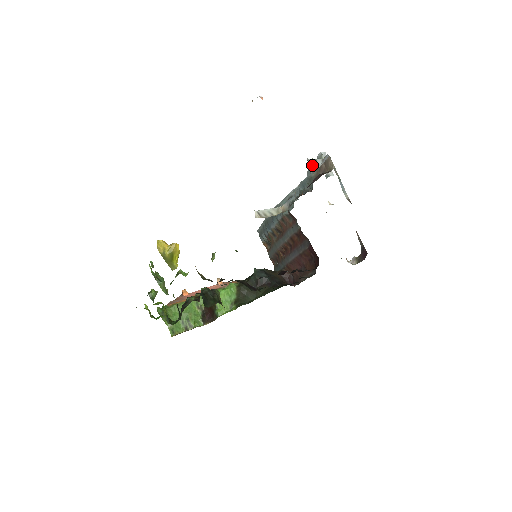
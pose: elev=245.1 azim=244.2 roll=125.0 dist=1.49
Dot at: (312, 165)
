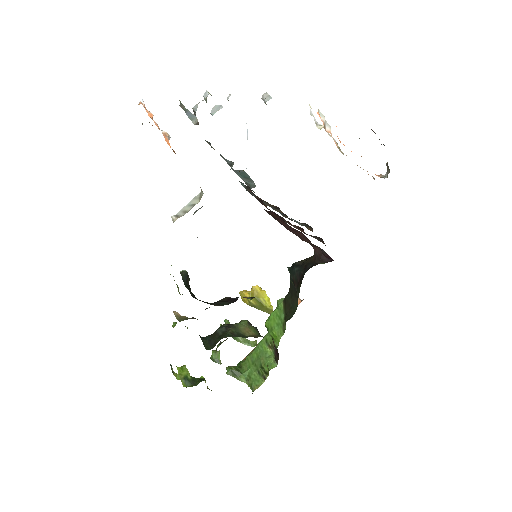
Dot at: occluded
